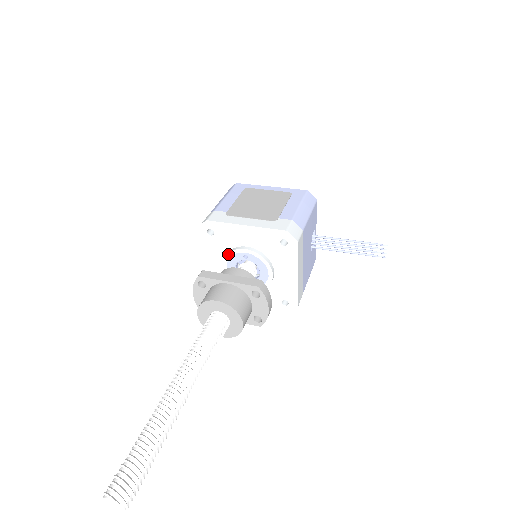
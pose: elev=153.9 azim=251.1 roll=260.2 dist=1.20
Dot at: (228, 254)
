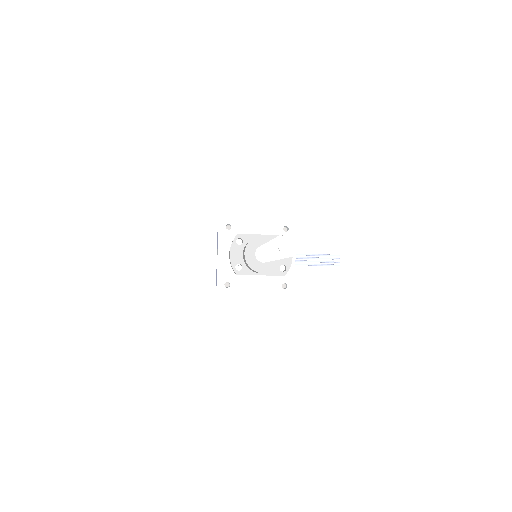
Dot at: occluded
